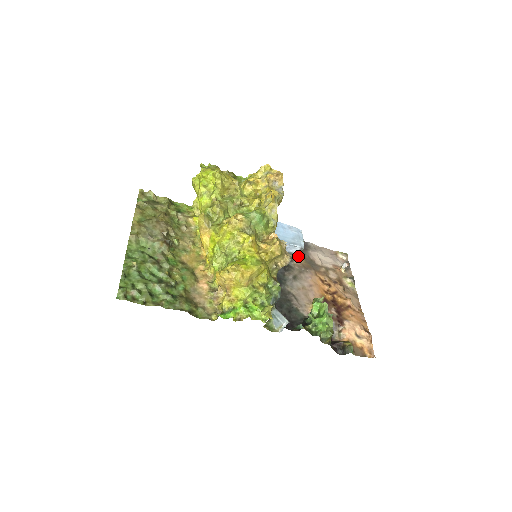
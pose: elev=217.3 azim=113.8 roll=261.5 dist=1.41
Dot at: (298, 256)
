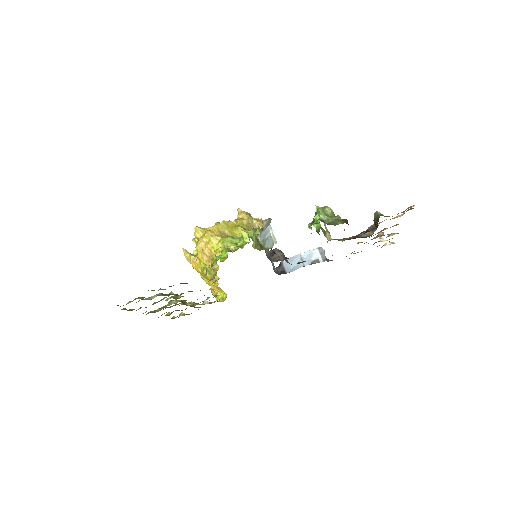
Dot at: occluded
